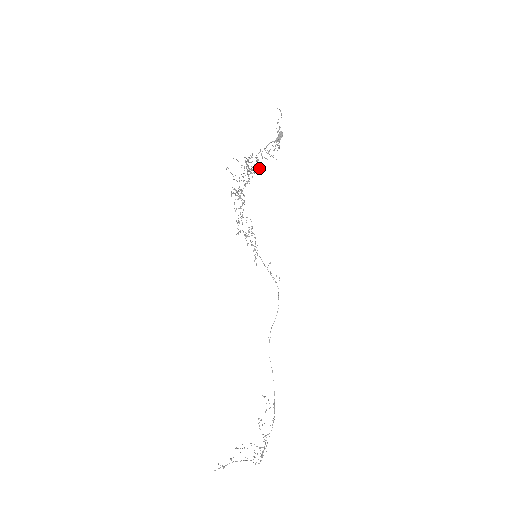
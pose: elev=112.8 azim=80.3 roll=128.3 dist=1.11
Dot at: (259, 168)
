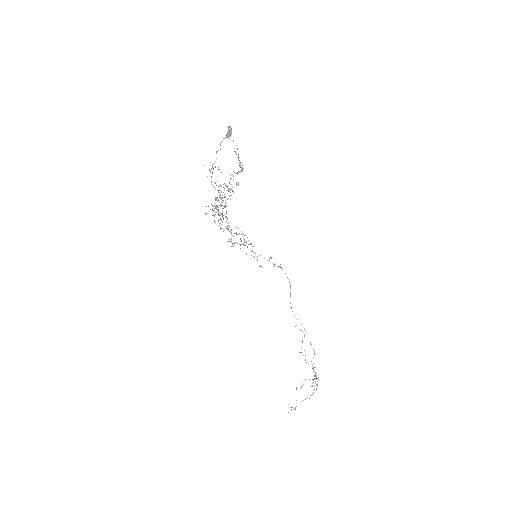
Dot at: (230, 189)
